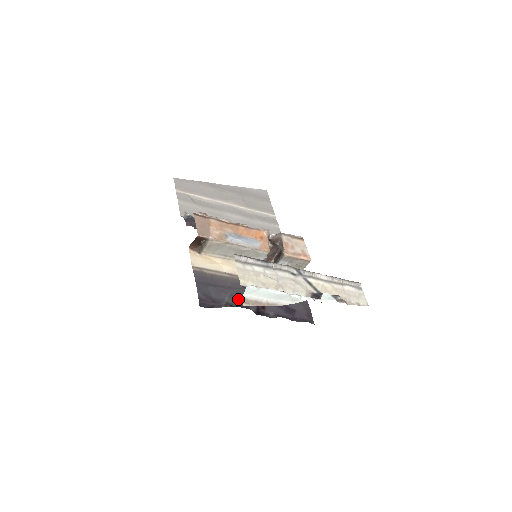
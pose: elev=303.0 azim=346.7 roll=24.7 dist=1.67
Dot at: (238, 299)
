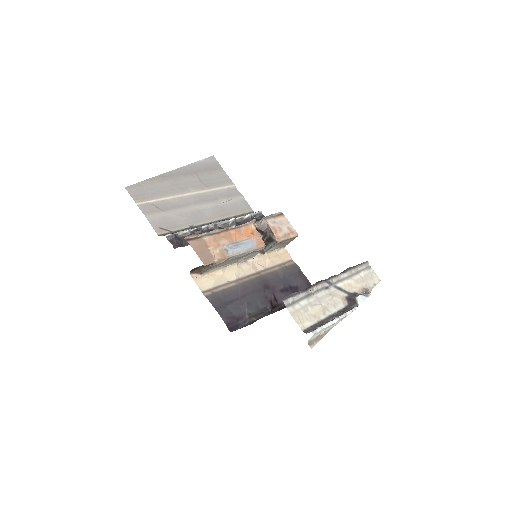
Dot at: (255, 305)
